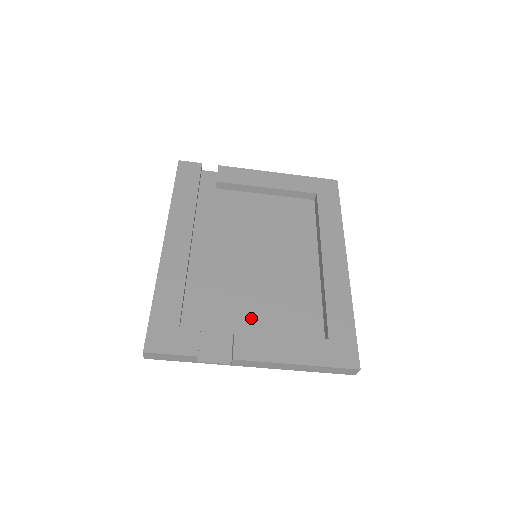
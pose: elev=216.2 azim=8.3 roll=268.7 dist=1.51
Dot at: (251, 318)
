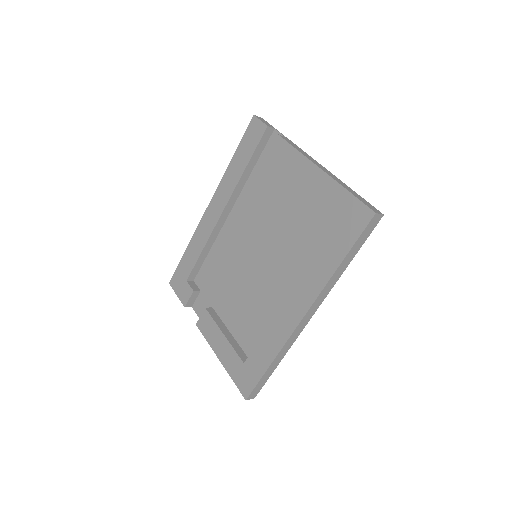
Dot at: (226, 304)
